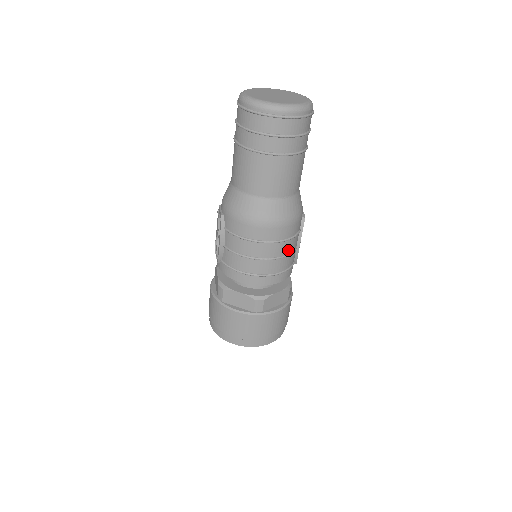
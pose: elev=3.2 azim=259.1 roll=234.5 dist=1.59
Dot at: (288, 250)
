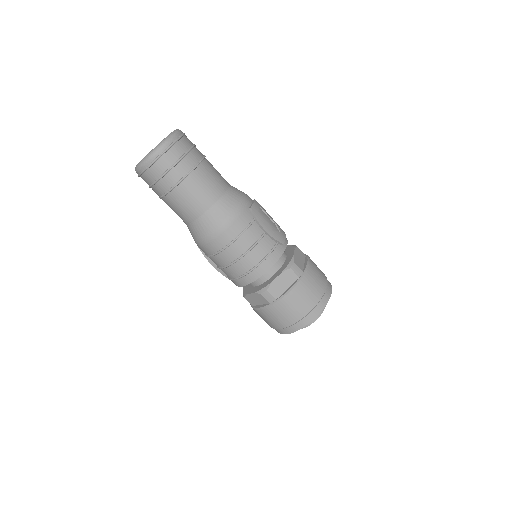
Dot at: (250, 242)
